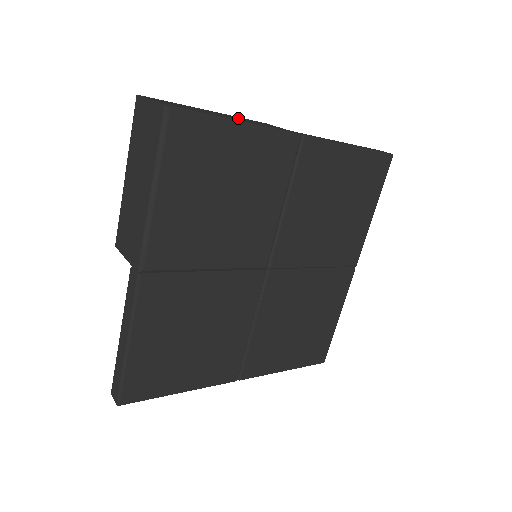
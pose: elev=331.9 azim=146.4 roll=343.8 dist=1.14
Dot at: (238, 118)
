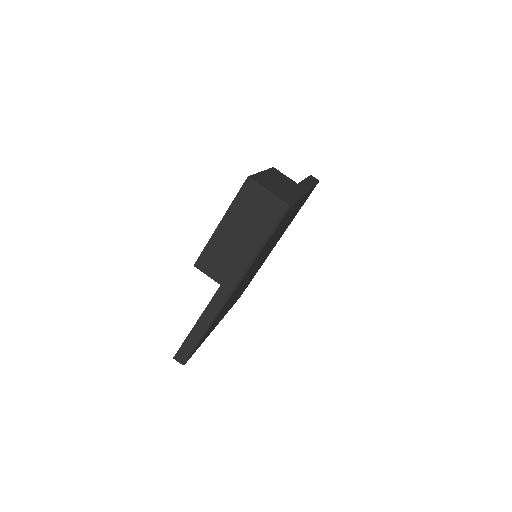
Dot at: (281, 181)
